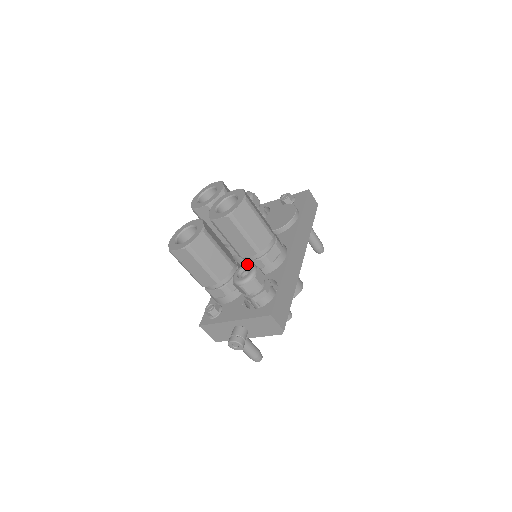
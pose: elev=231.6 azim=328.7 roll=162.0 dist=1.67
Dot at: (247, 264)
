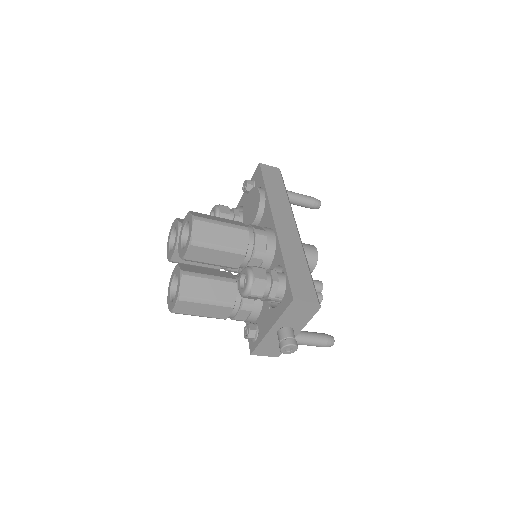
Dot at: (241, 271)
